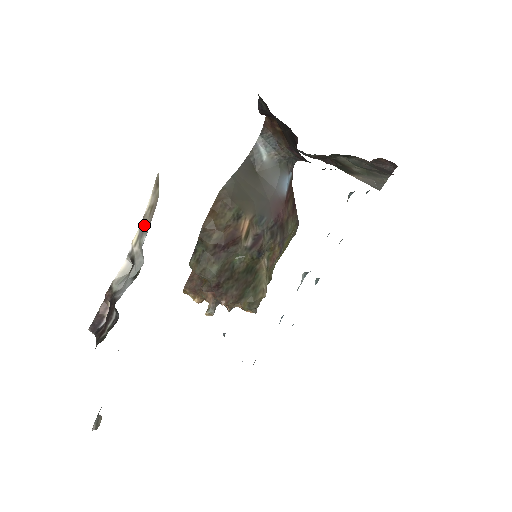
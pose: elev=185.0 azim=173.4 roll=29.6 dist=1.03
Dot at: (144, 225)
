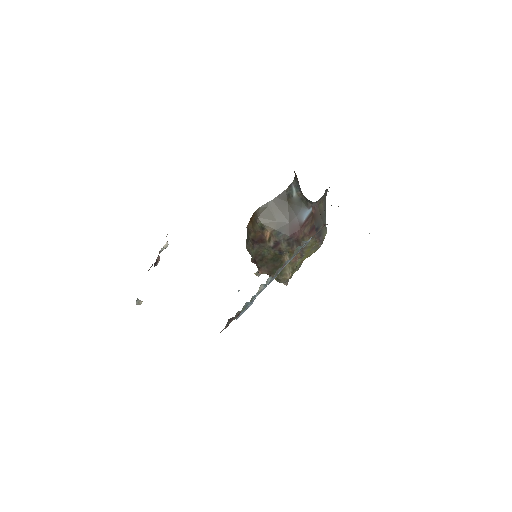
Dot at: occluded
